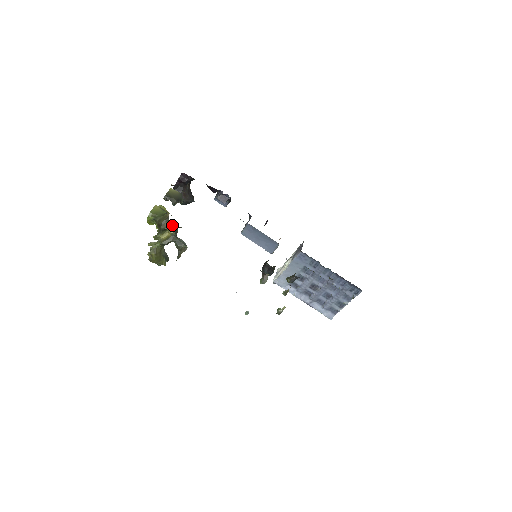
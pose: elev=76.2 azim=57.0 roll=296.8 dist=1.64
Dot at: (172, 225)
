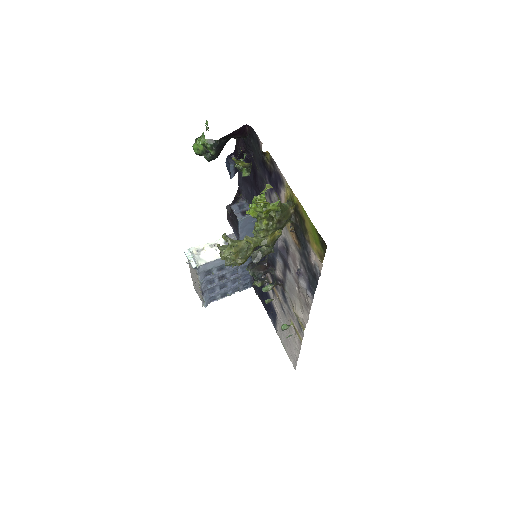
Dot at: occluded
